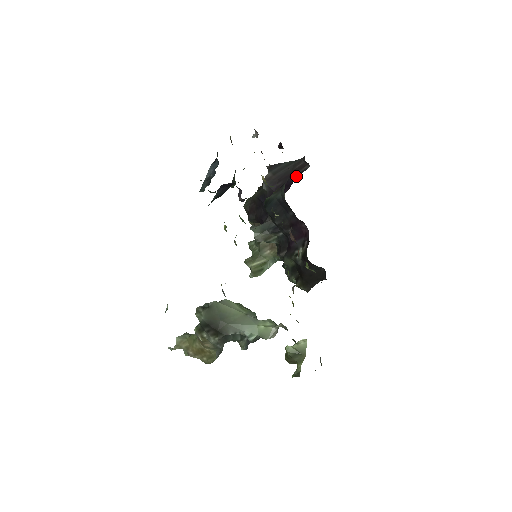
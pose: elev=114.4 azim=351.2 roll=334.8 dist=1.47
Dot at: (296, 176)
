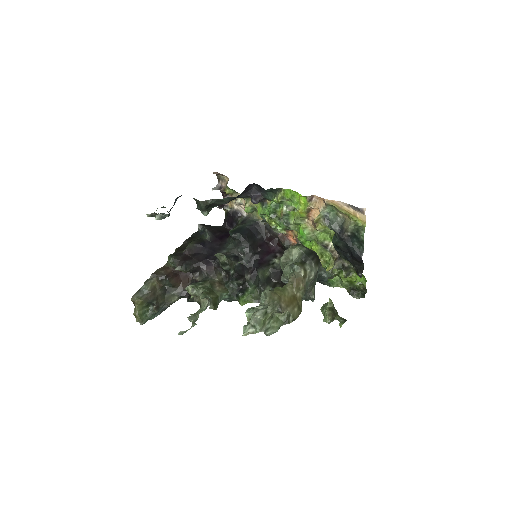
Dot at: (227, 232)
